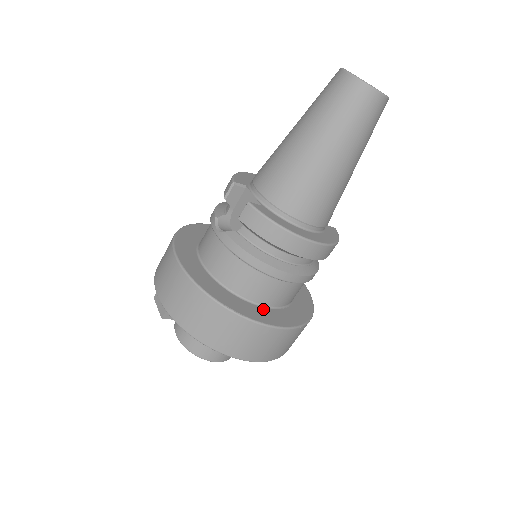
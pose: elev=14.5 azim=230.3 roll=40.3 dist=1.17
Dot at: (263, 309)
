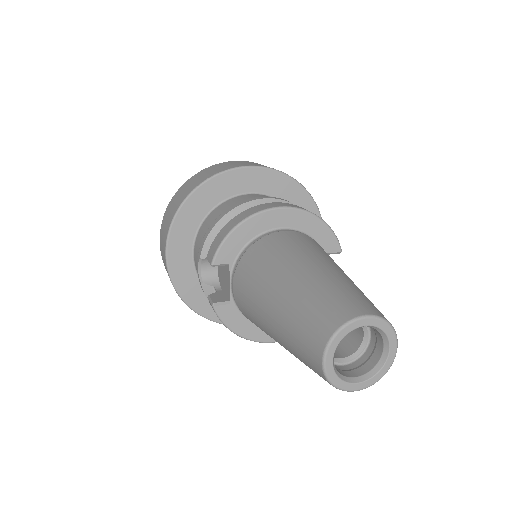
Dot at: occluded
